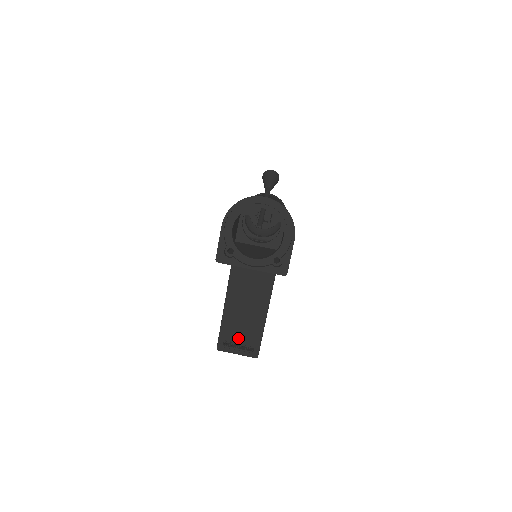
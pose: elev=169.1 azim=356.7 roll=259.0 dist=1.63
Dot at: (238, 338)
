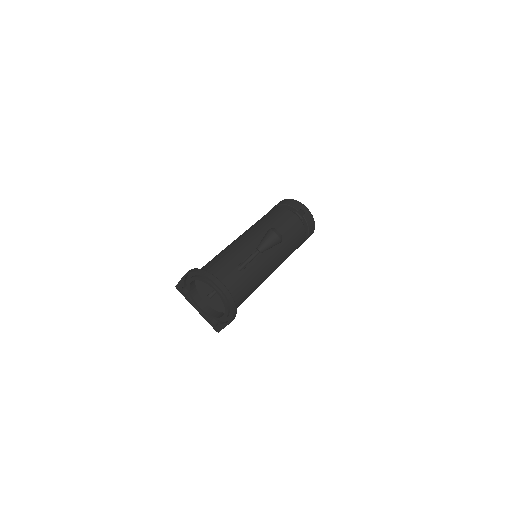
Dot at: occluded
